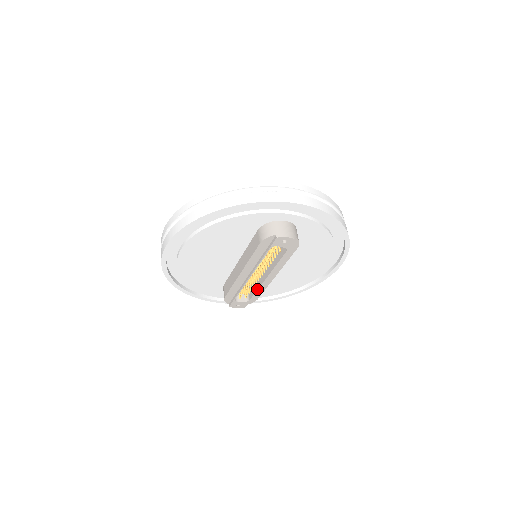
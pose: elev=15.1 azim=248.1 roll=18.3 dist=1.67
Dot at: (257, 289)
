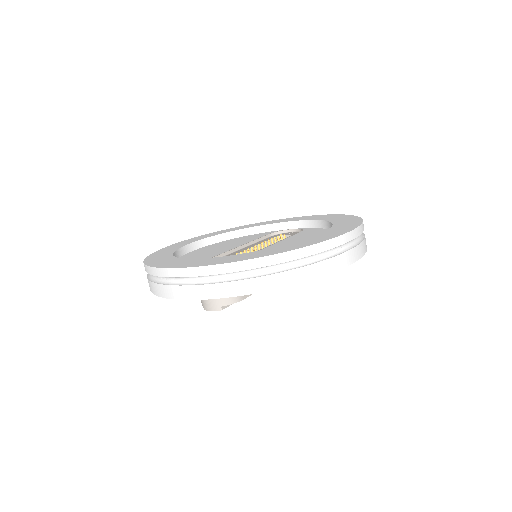
Dot at: occluded
